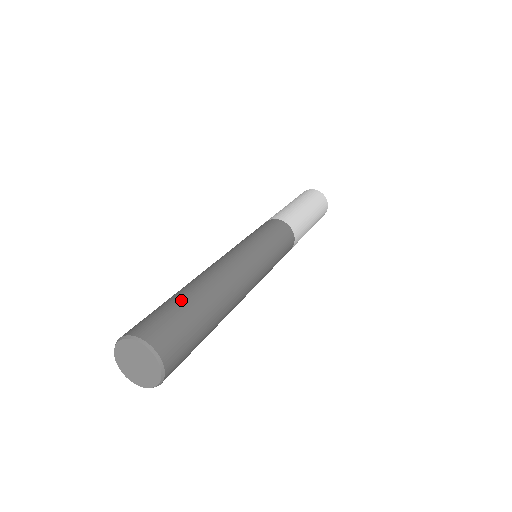
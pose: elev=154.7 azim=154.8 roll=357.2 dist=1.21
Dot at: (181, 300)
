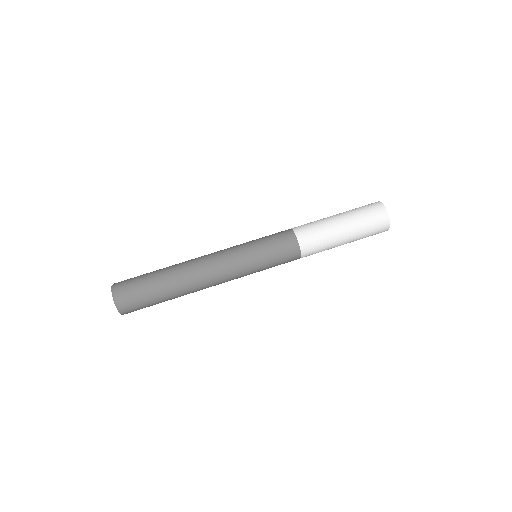
Dot at: (152, 275)
